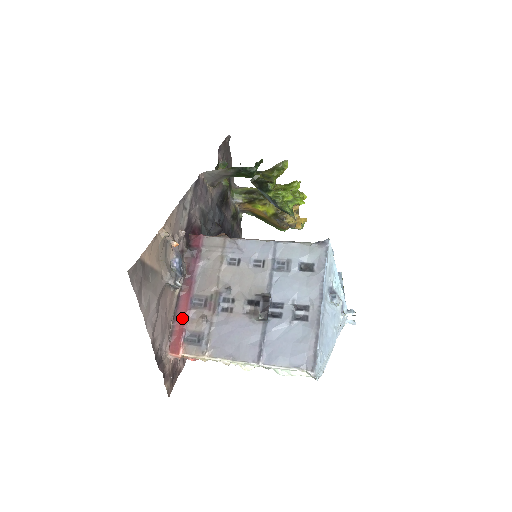
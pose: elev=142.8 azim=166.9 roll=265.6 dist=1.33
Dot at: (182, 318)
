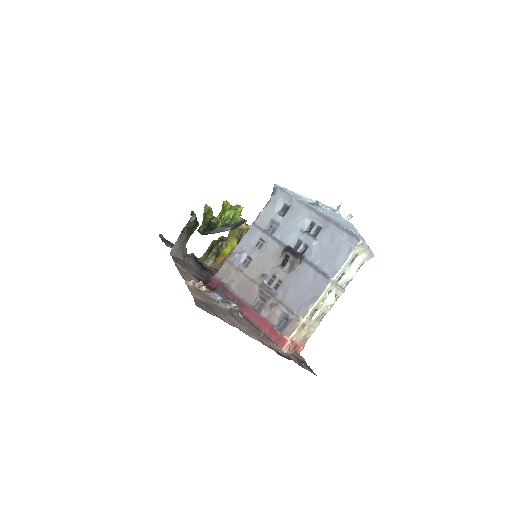
Dot at: (262, 324)
